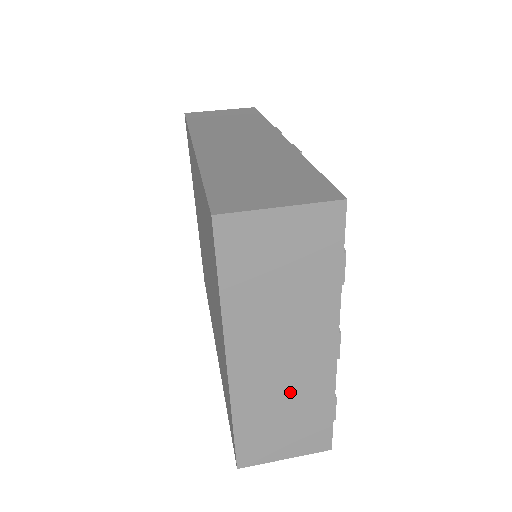
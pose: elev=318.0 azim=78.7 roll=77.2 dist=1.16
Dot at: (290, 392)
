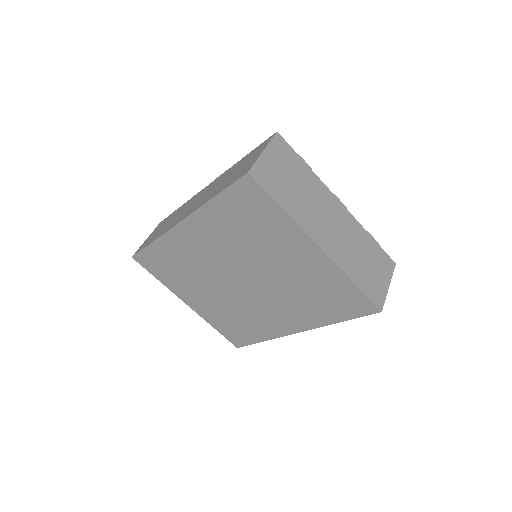
Dot at: (351, 242)
